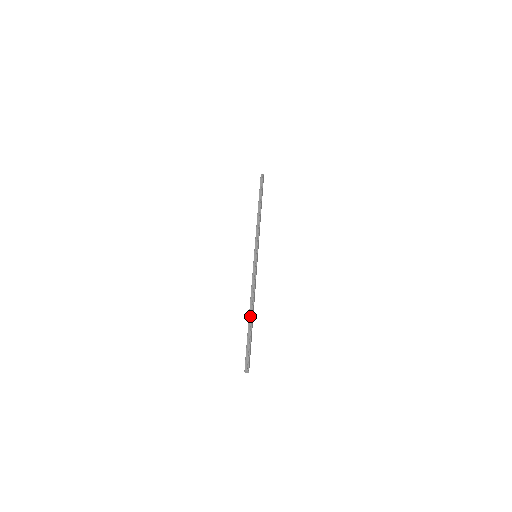
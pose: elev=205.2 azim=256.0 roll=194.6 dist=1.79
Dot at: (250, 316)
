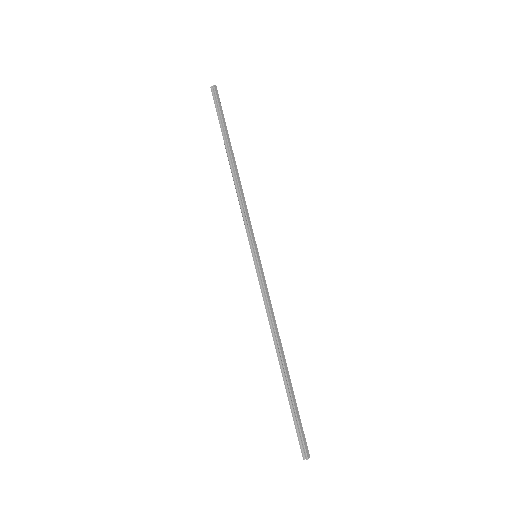
Dot at: (281, 368)
